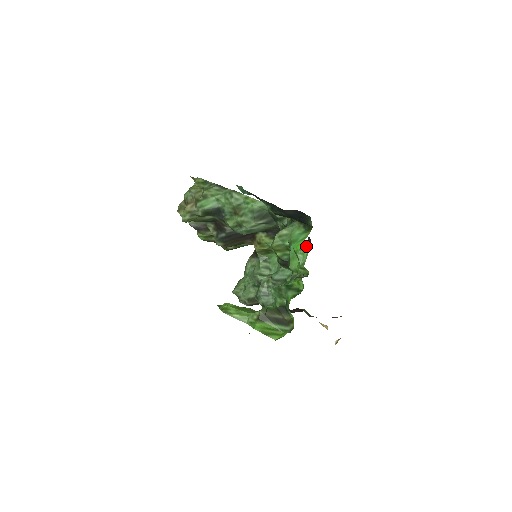
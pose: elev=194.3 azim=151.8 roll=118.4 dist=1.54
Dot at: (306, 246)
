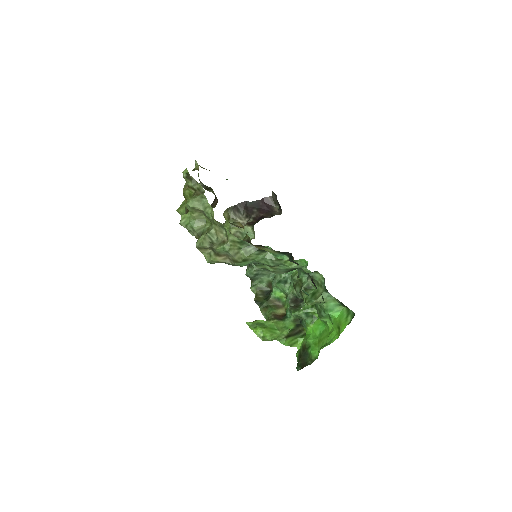
Dot at: (271, 201)
